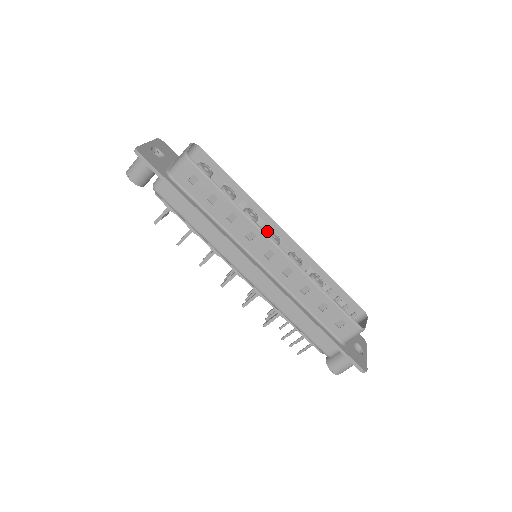
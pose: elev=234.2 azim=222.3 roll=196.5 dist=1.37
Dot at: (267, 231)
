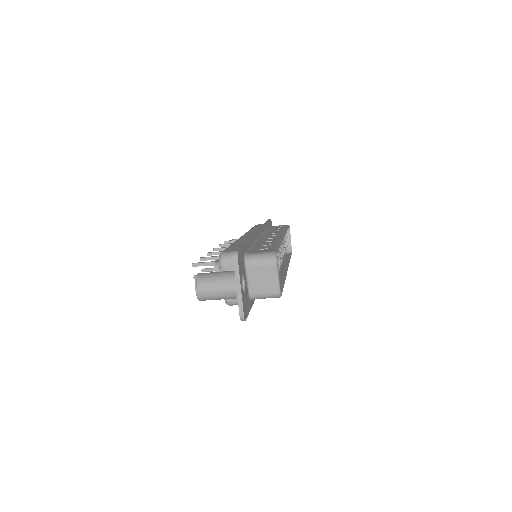
Dot at: (281, 257)
